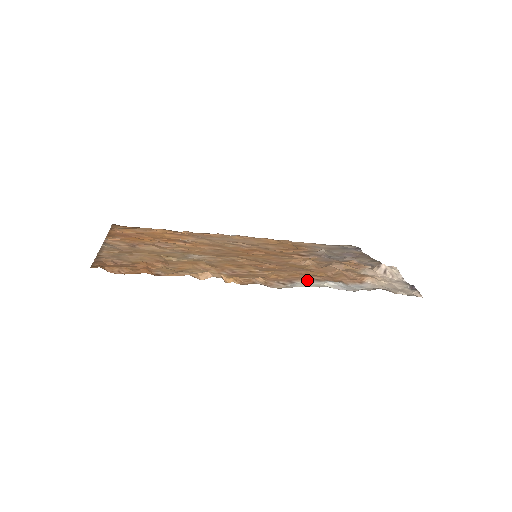
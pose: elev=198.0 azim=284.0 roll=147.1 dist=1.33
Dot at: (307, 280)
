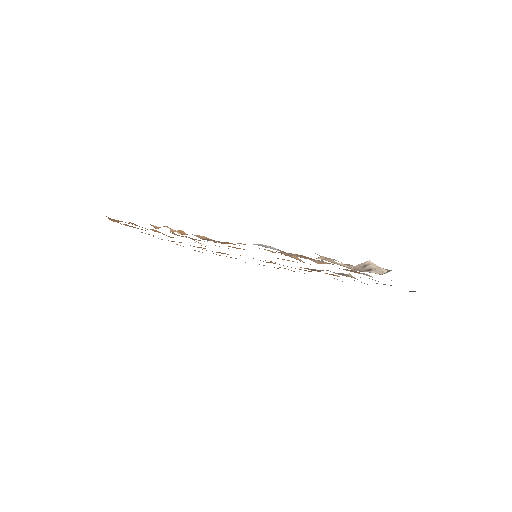
Dot at: occluded
